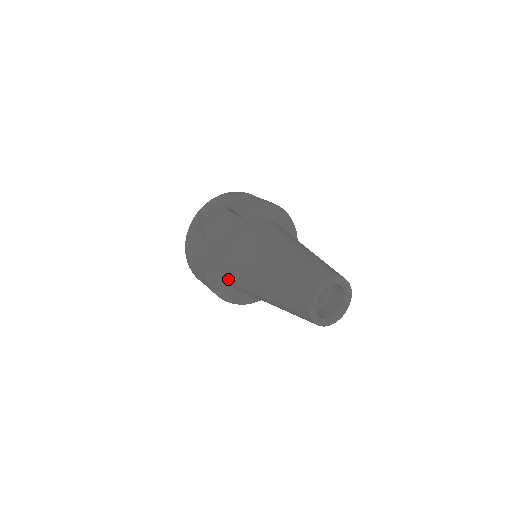
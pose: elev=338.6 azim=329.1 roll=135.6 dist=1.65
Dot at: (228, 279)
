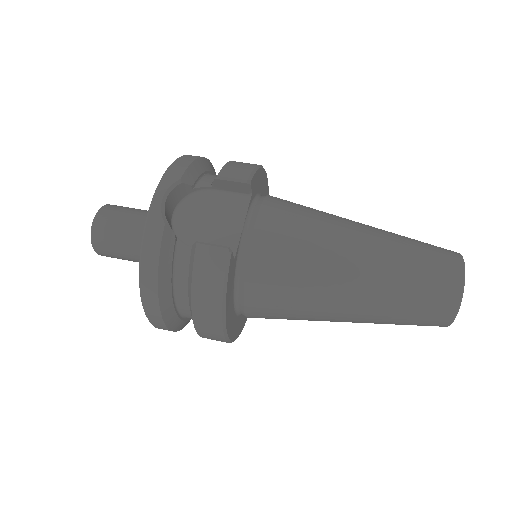
Dot at: (249, 304)
